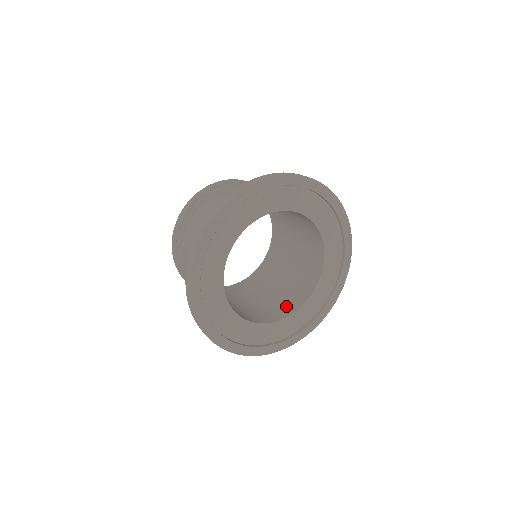
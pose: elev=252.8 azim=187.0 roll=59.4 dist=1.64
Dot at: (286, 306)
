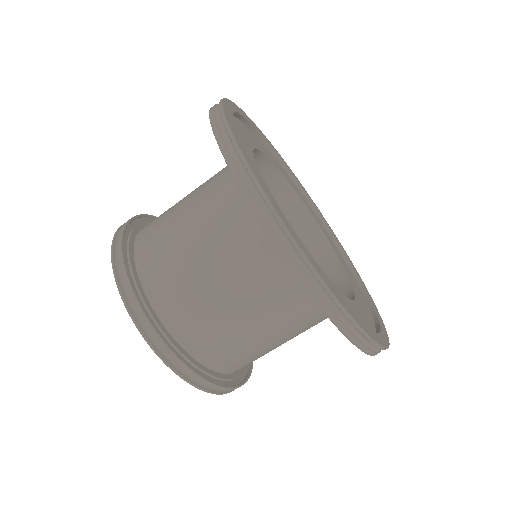
Dot at: occluded
